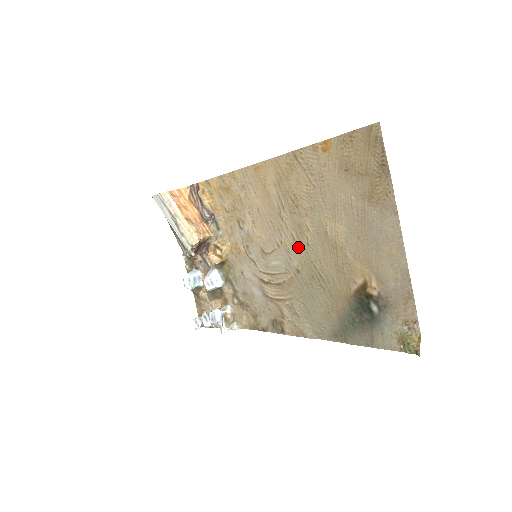
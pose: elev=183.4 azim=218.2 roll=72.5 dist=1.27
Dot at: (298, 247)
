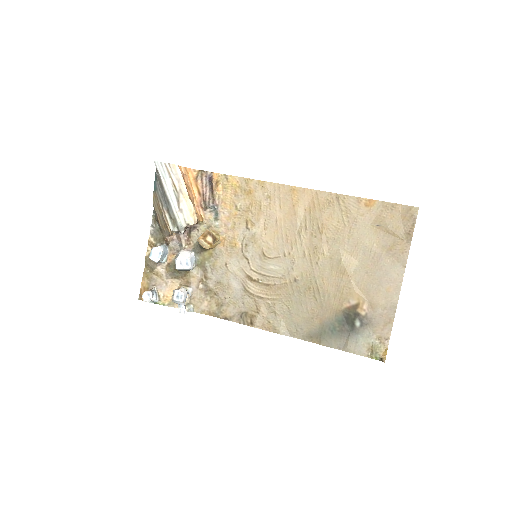
Dot at: (306, 262)
